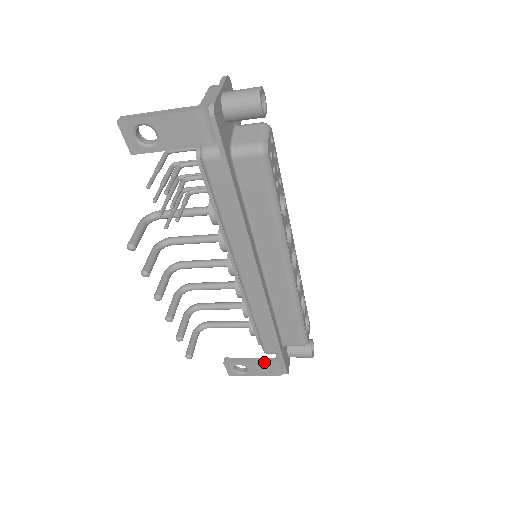
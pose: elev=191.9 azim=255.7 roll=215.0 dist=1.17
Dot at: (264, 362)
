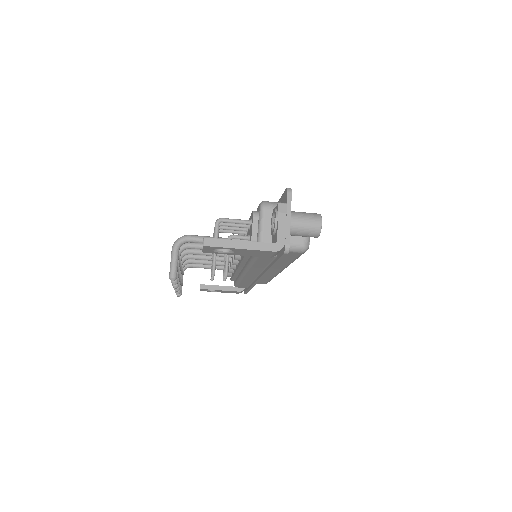
Dot at: (232, 290)
